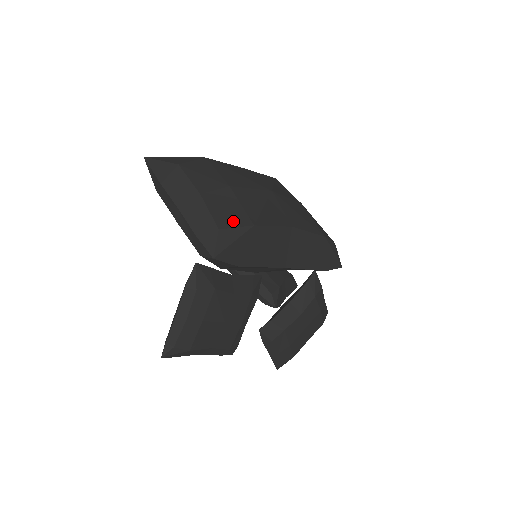
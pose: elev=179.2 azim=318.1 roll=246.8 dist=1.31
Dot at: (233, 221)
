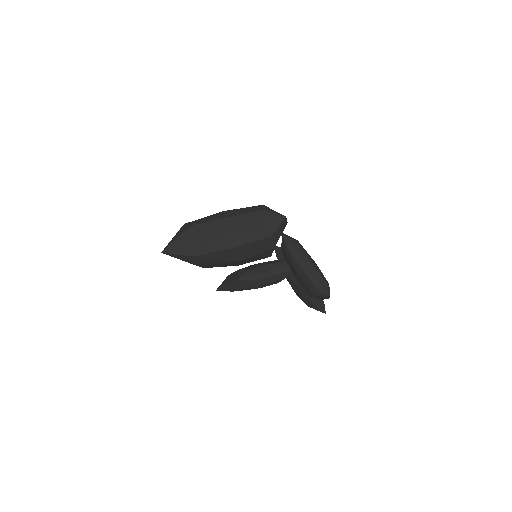
Dot at: (257, 209)
